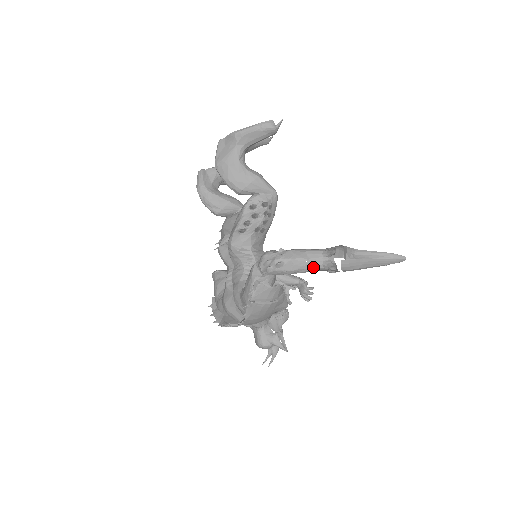
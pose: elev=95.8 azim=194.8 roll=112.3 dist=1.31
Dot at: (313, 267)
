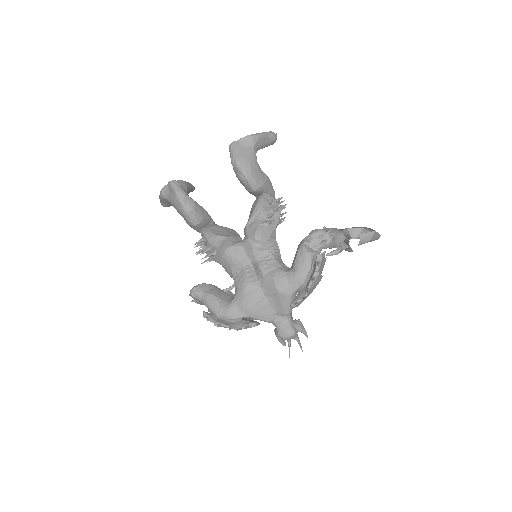
Dot at: occluded
